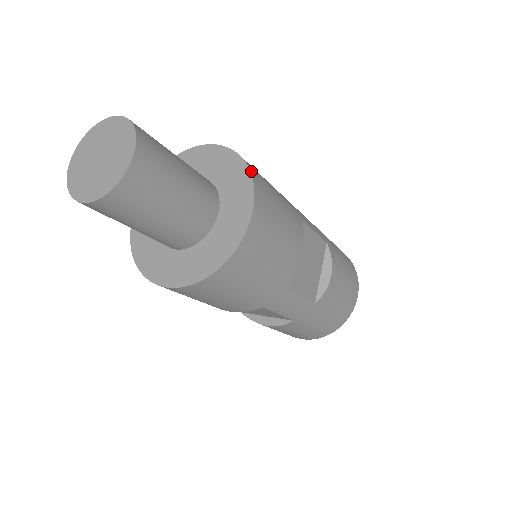
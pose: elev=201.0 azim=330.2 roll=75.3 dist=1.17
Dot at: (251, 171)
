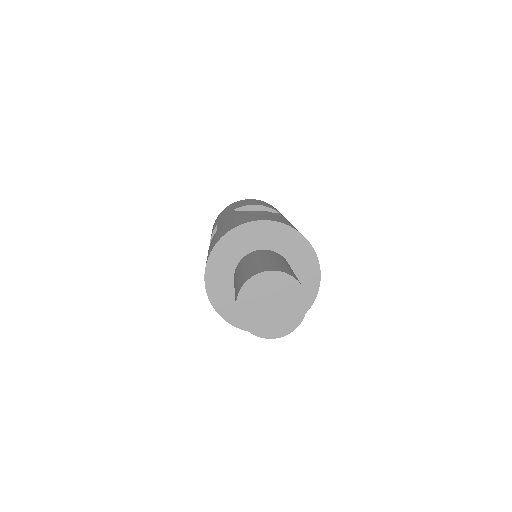
Dot at: (312, 247)
